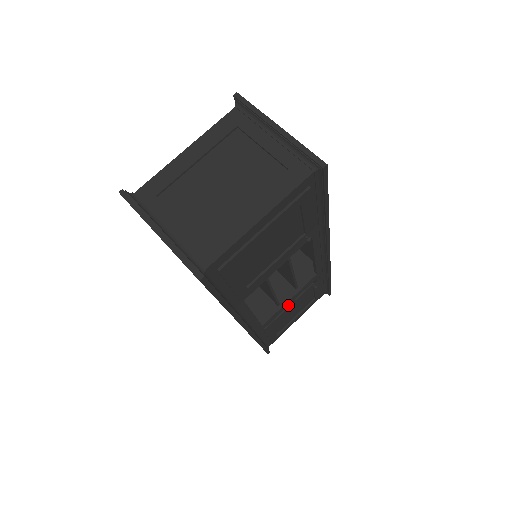
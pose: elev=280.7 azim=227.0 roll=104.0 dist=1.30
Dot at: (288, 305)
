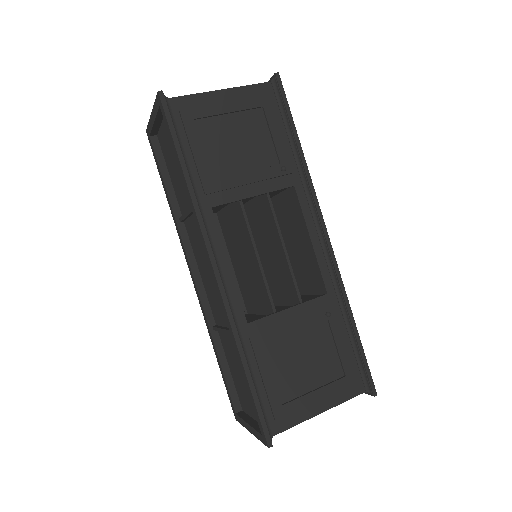
Dot at: (289, 324)
